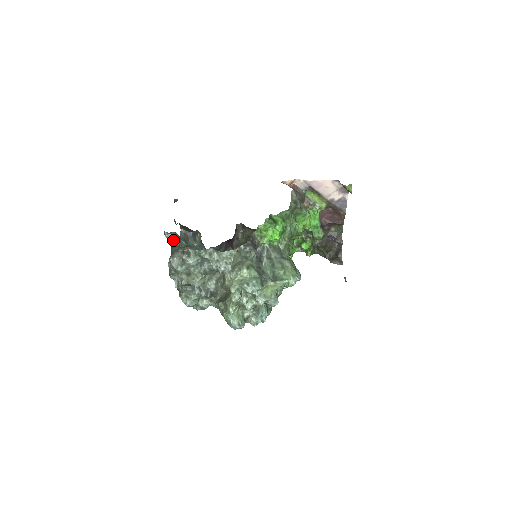
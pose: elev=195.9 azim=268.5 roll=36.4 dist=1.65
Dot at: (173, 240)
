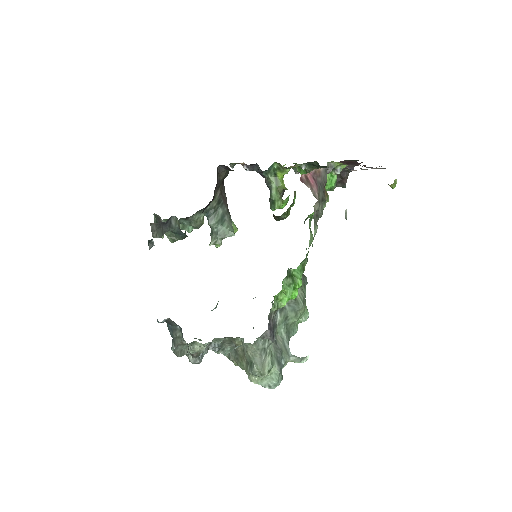
Dot at: (170, 323)
